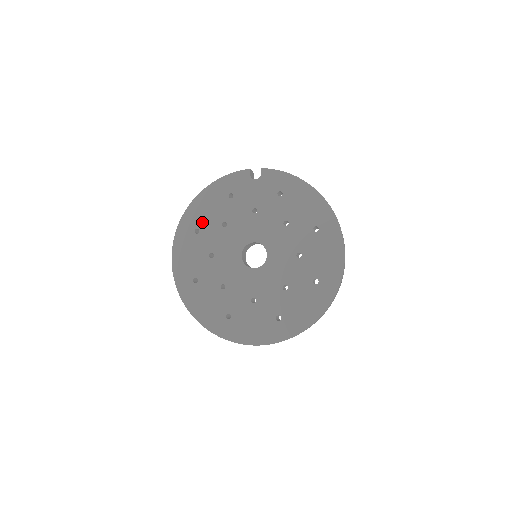
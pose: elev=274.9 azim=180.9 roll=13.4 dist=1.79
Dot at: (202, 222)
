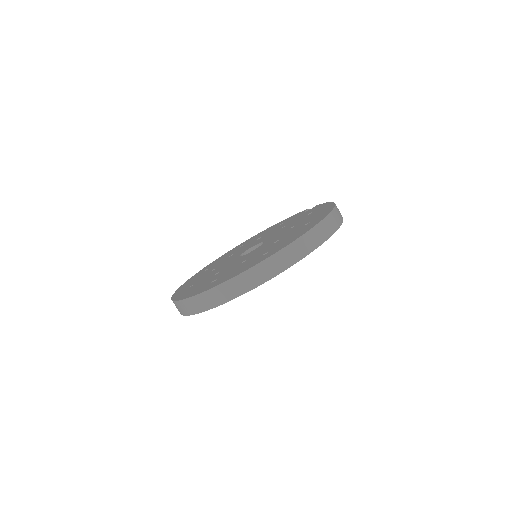
Dot at: occluded
